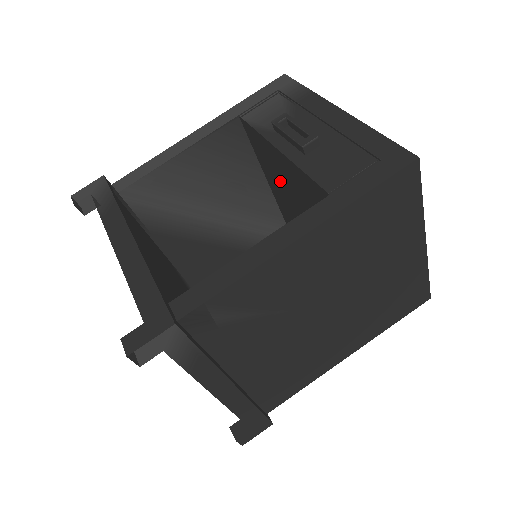
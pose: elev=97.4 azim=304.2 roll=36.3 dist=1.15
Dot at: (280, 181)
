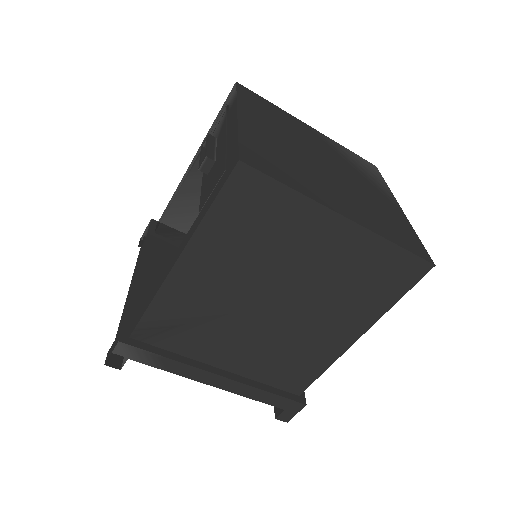
Dot at: occluded
